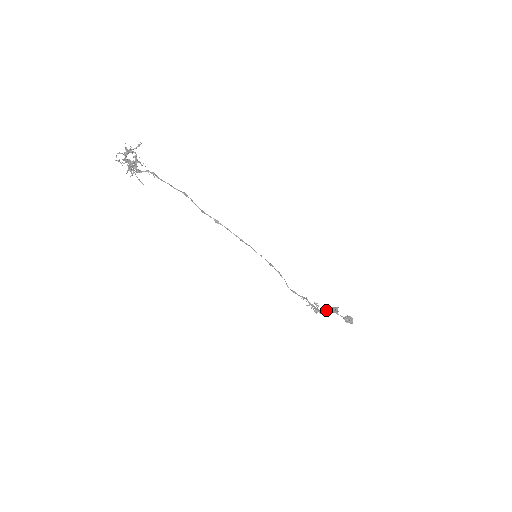
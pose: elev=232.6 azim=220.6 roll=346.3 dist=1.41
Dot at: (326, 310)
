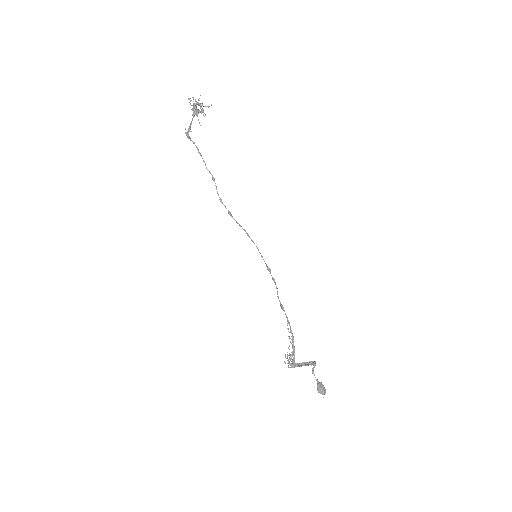
Dot at: (300, 364)
